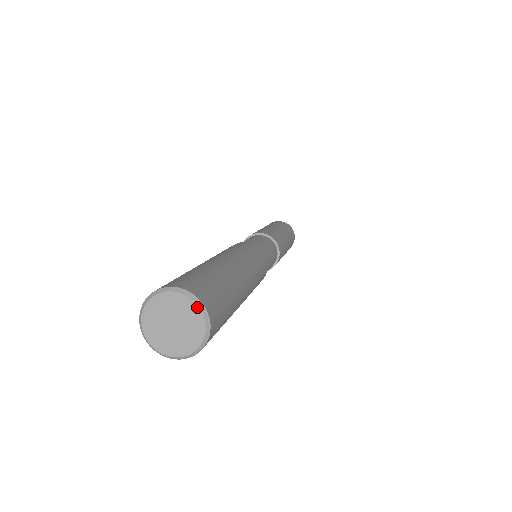
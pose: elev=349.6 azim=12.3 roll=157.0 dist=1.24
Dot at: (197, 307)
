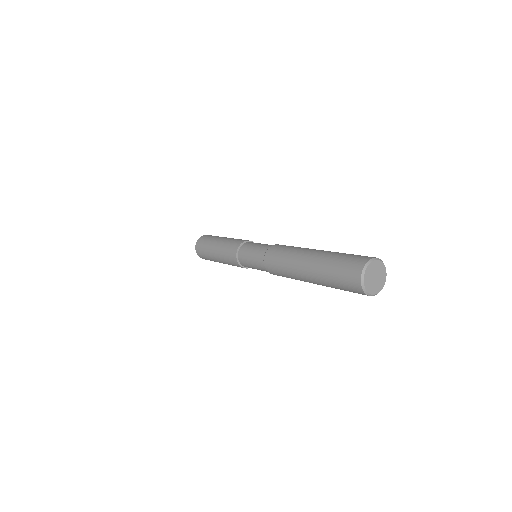
Dot at: (386, 273)
